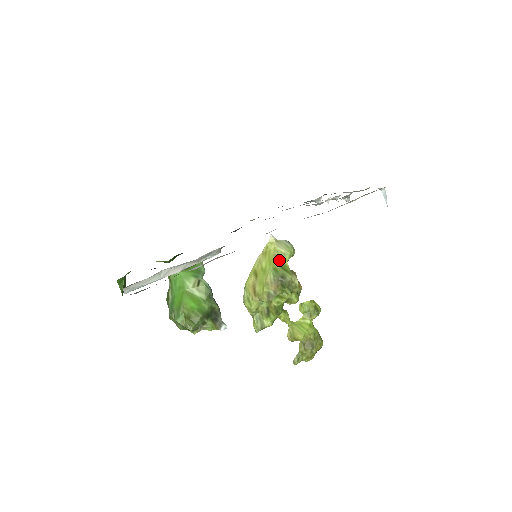
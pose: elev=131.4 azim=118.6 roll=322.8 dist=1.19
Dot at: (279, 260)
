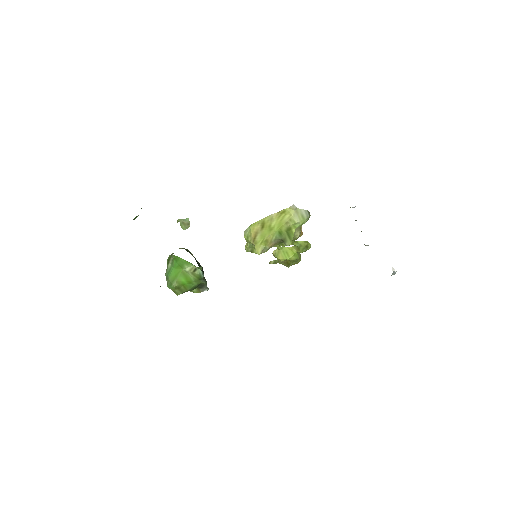
Dot at: (288, 227)
